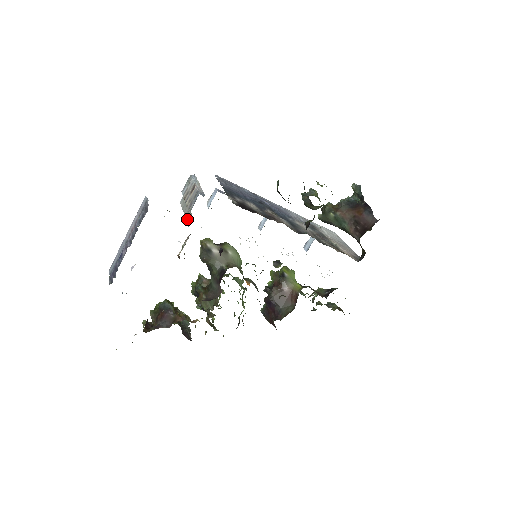
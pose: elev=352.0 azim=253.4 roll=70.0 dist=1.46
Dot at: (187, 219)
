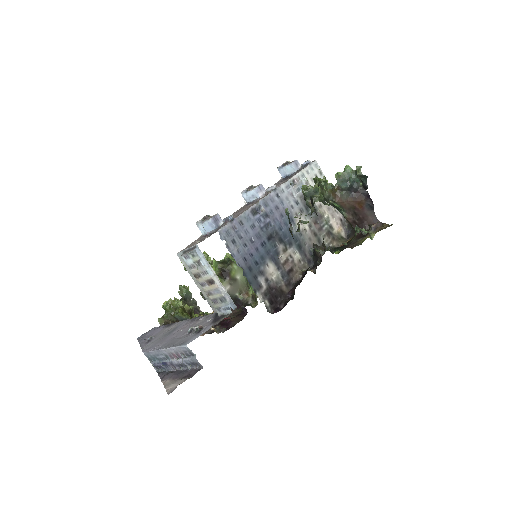
Dot at: (208, 302)
